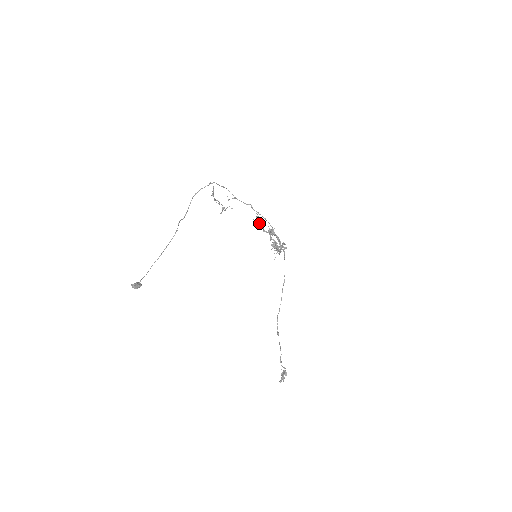
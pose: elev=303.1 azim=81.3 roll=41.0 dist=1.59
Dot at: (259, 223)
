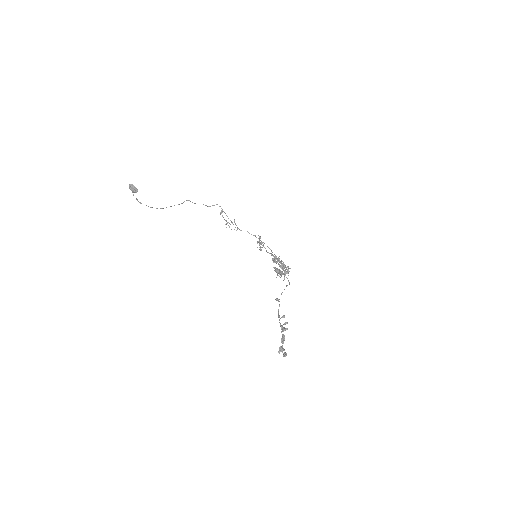
Dot at: occluded
